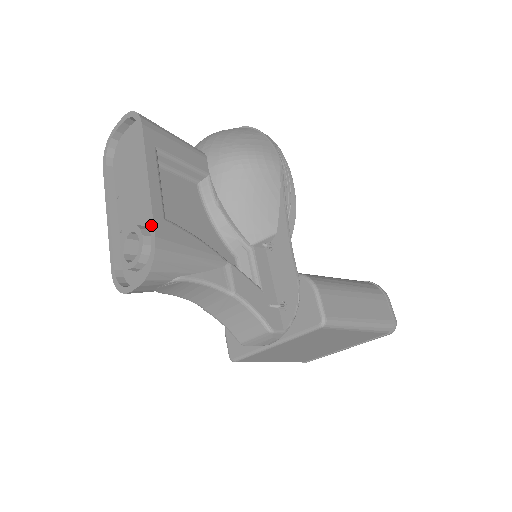
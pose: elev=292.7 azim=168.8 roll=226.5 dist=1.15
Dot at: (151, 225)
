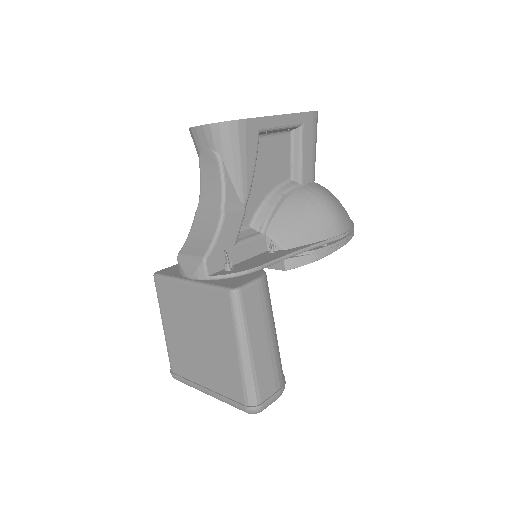
Dot at: (251, 118)
